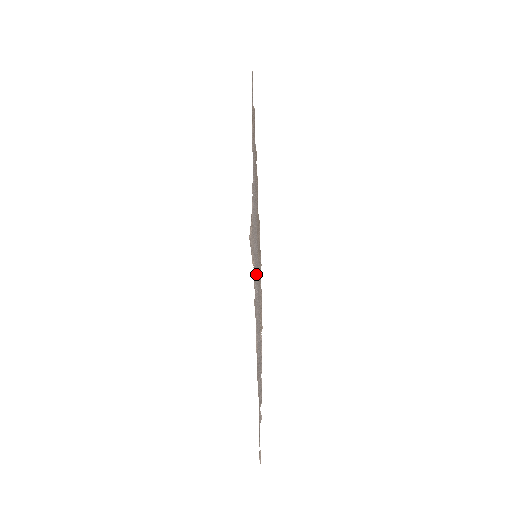
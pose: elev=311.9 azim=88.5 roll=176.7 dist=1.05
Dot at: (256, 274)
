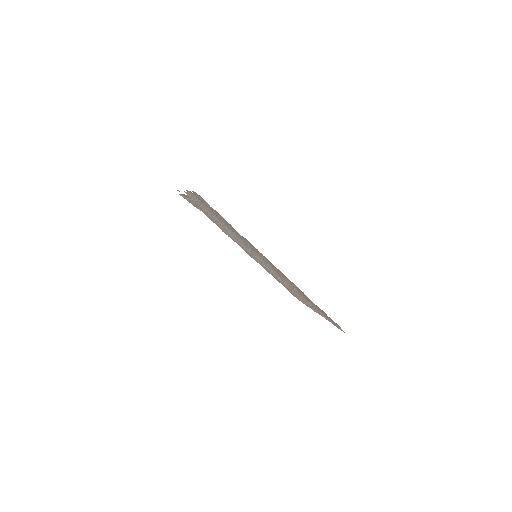
Dot at: occluded
